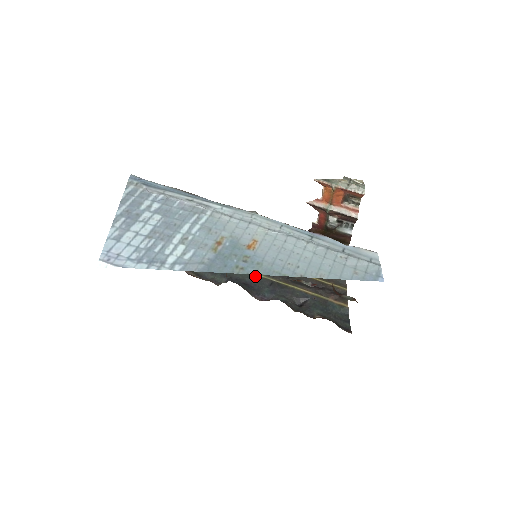
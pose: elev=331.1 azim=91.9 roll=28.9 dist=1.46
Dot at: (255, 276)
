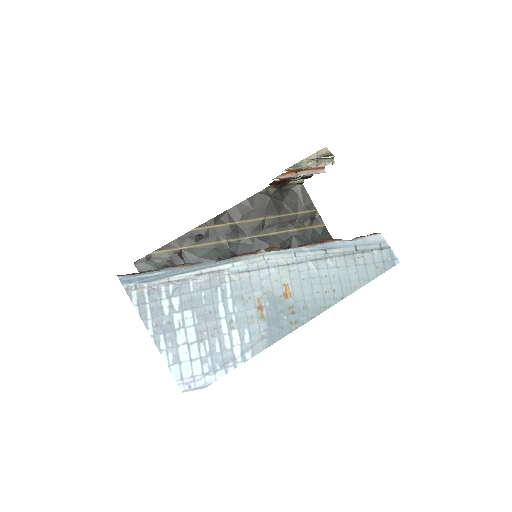
Dot at: (236, 242)
